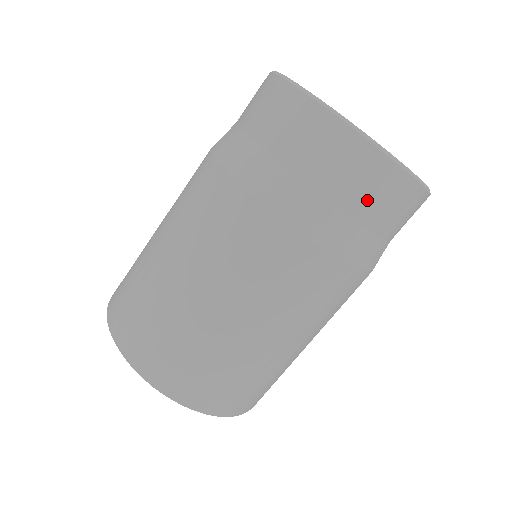
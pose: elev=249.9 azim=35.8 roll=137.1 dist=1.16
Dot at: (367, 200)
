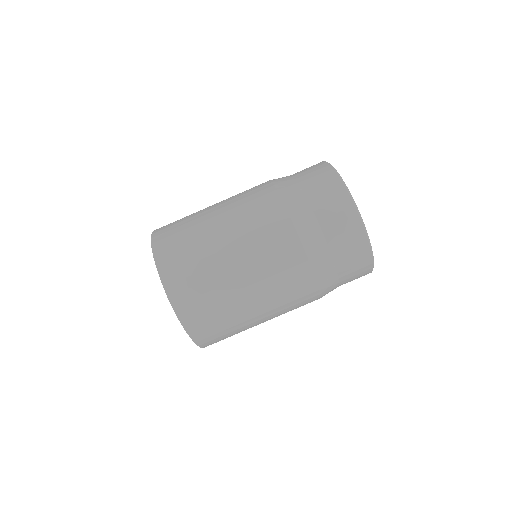
Dot at: (323, 200)
